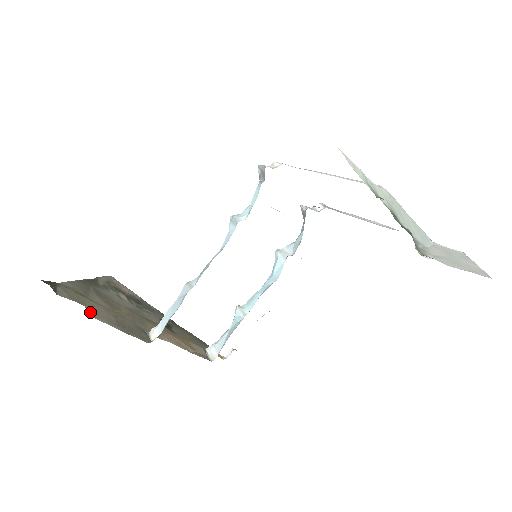
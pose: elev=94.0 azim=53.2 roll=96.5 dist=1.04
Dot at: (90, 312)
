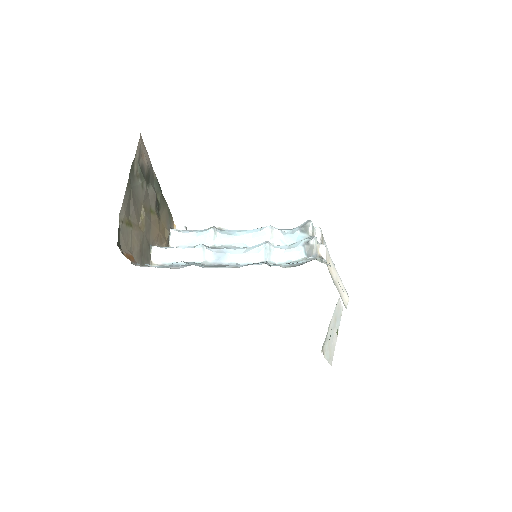
Dot at: occluded
